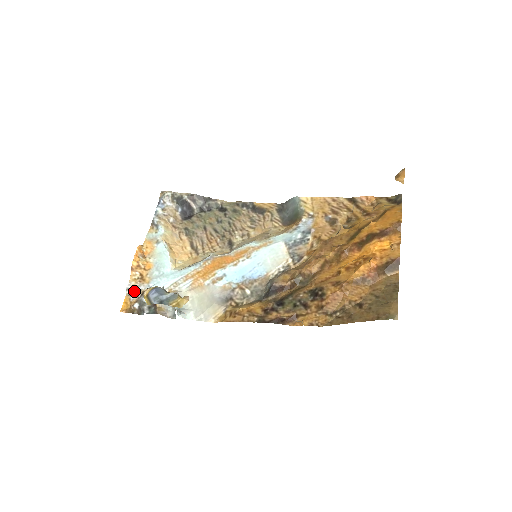
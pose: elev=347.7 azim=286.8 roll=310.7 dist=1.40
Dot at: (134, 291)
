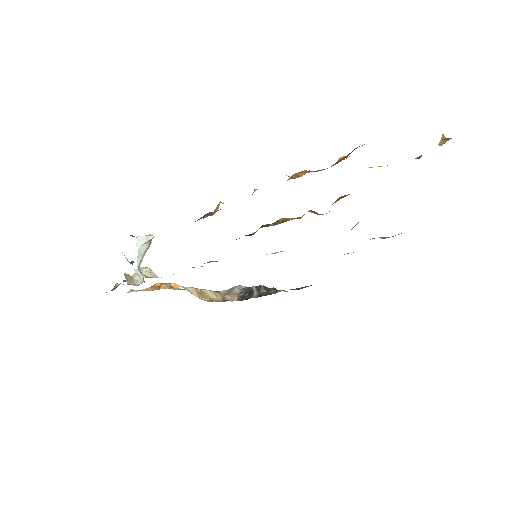
Dot at: (133, 291)
